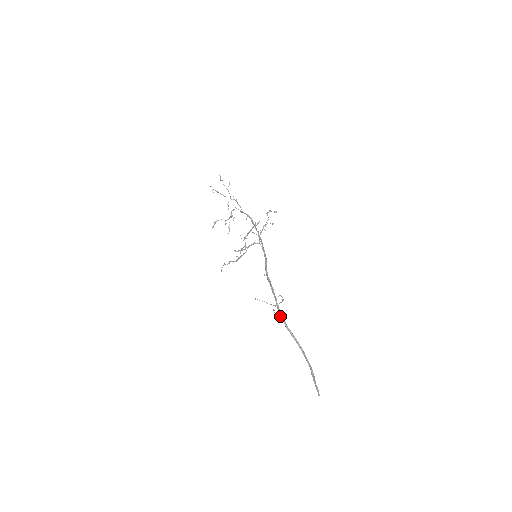
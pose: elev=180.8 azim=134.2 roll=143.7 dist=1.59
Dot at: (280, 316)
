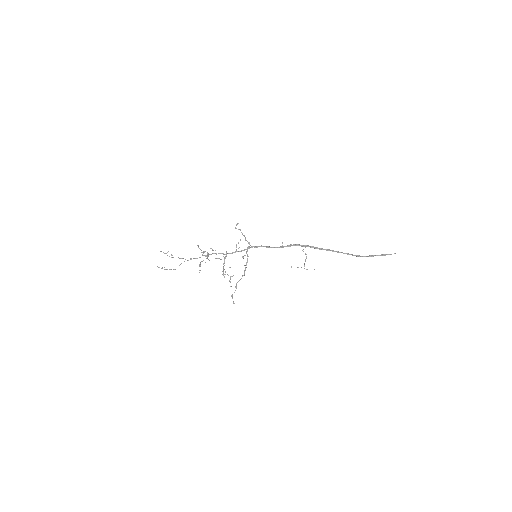
Dot at: (321, 249)
